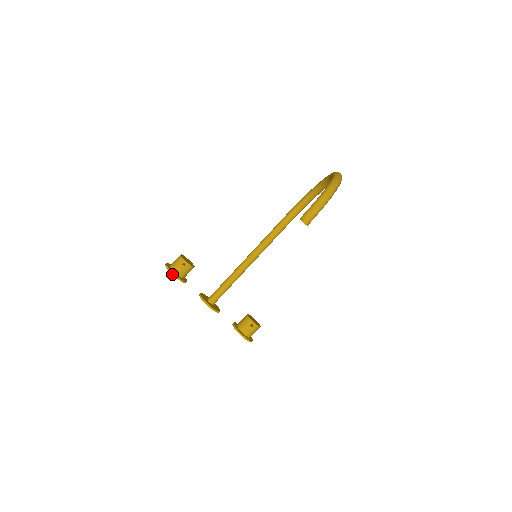
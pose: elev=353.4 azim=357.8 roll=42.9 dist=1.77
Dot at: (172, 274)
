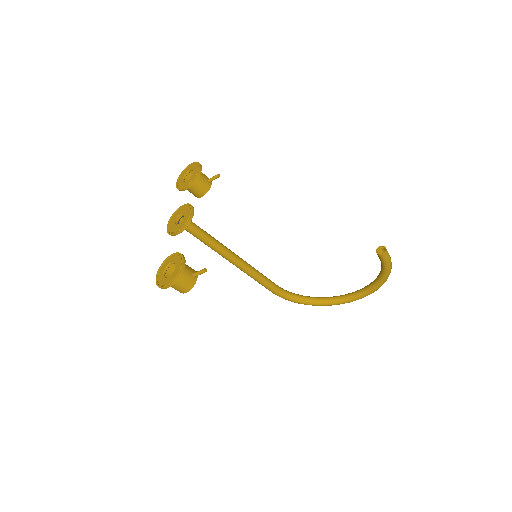
Dot at: (201, 166)
